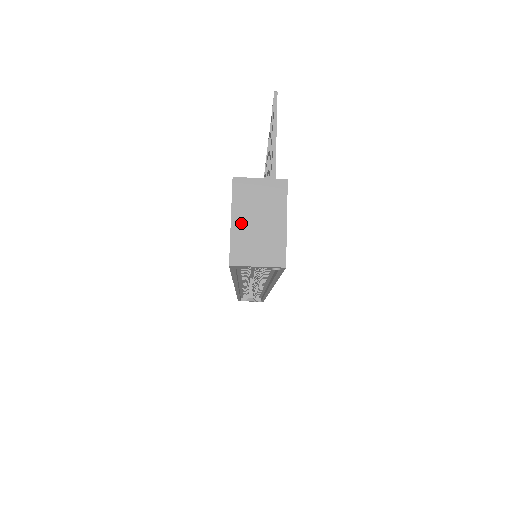
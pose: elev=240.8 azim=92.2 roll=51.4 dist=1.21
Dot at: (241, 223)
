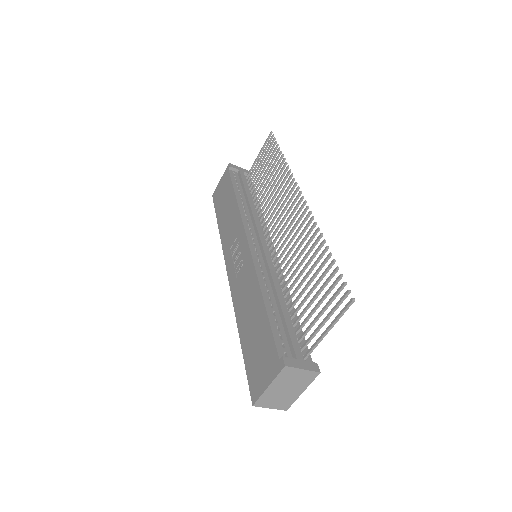
Dot at: (274, 389)
